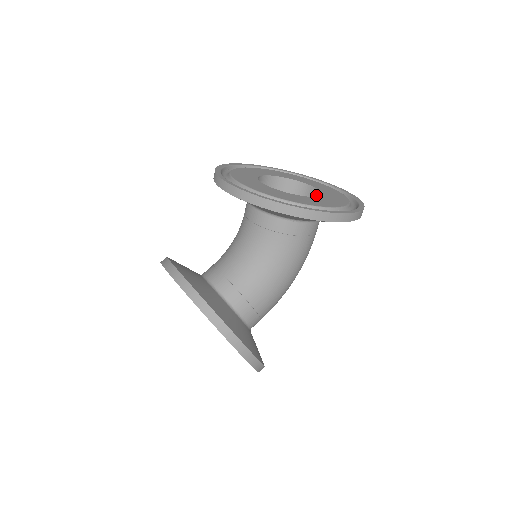
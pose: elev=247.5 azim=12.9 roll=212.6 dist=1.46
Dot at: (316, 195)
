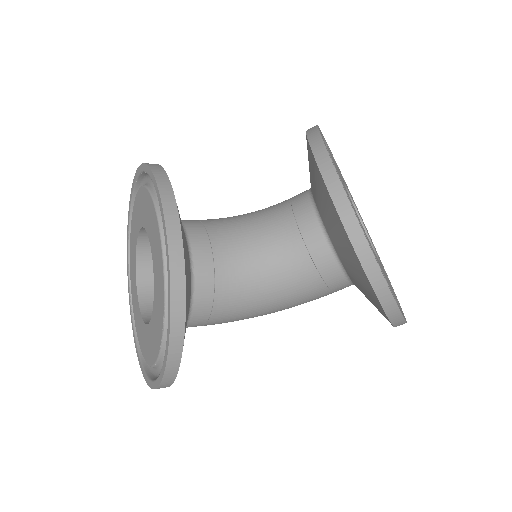
Dot at: occluded
